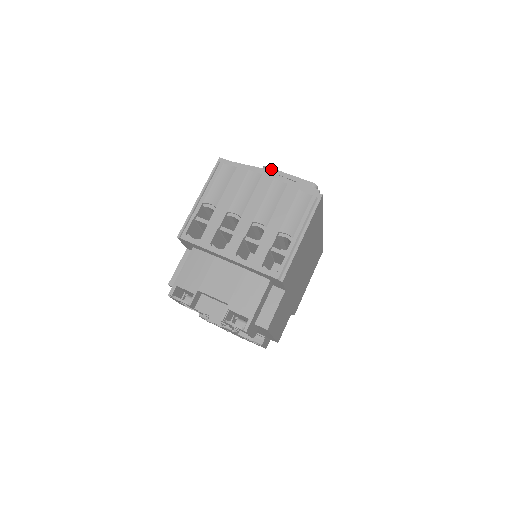
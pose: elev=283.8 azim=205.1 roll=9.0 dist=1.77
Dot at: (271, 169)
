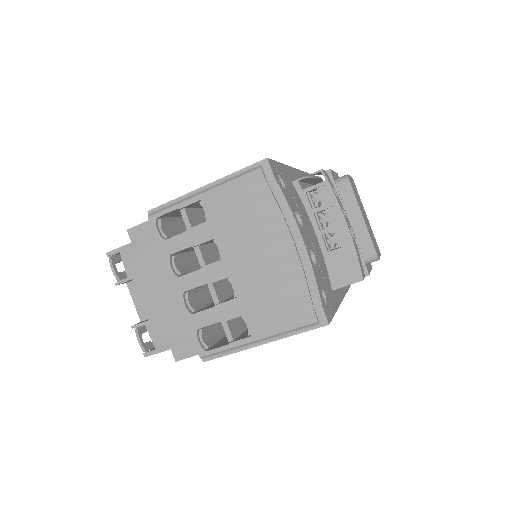
Dot at: (350, 189)
